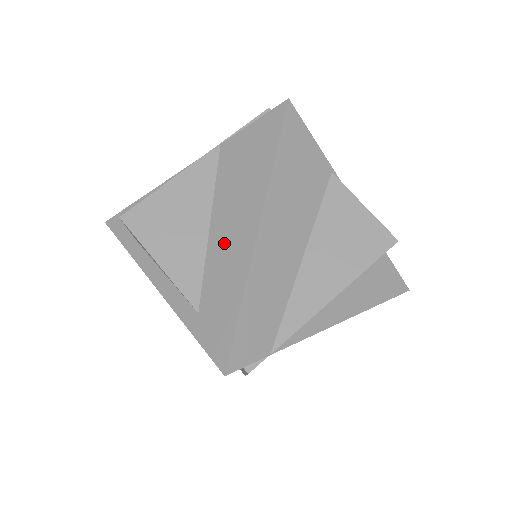
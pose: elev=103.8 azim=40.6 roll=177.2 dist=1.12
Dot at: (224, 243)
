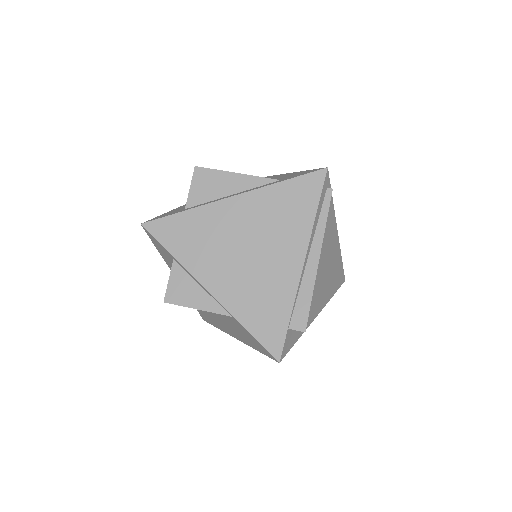
Dot at: occluded
